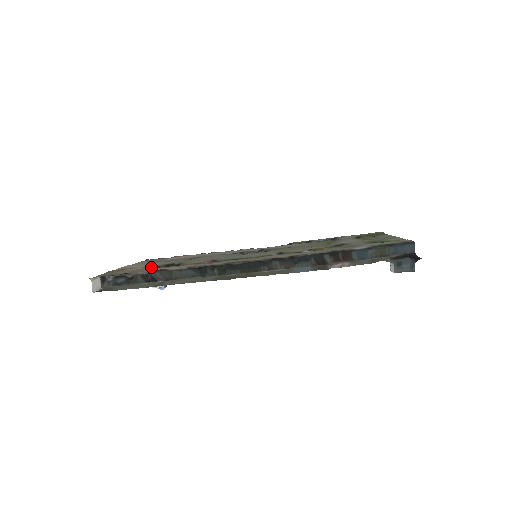
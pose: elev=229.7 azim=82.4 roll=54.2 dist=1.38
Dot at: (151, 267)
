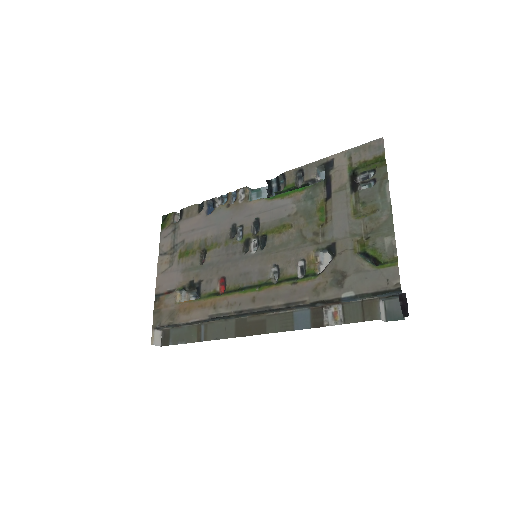
Dot at: (179, 290)
